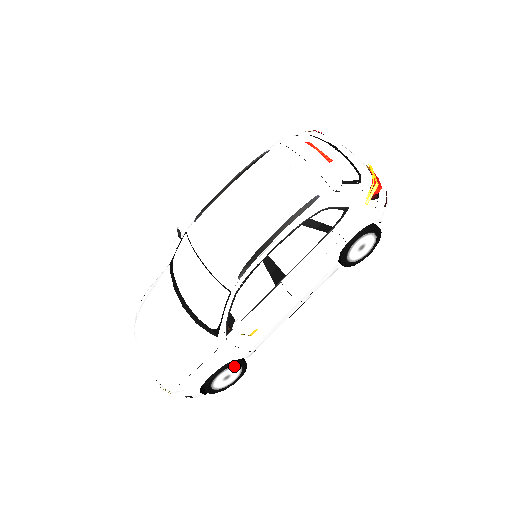
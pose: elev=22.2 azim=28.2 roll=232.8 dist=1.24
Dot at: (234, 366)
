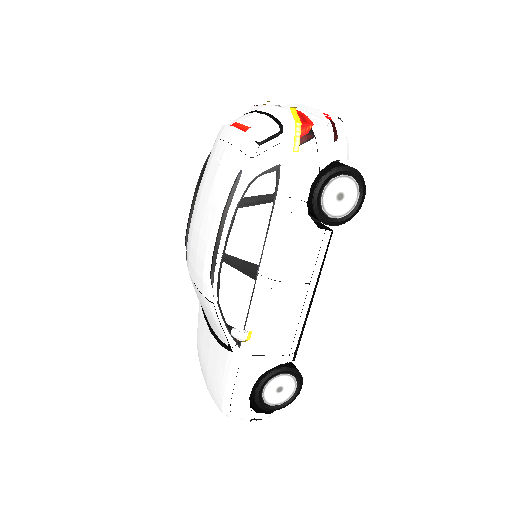
Dot at: (277, 376)
